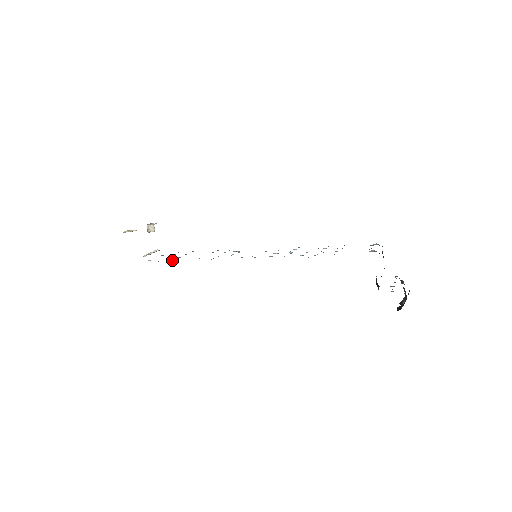
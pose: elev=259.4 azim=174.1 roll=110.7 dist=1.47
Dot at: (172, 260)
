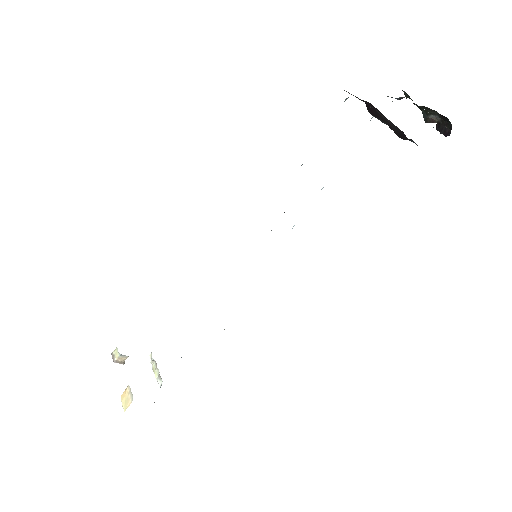
Dot at: occluded
